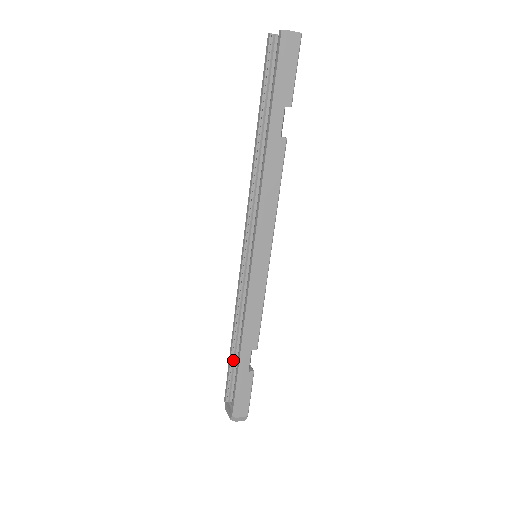
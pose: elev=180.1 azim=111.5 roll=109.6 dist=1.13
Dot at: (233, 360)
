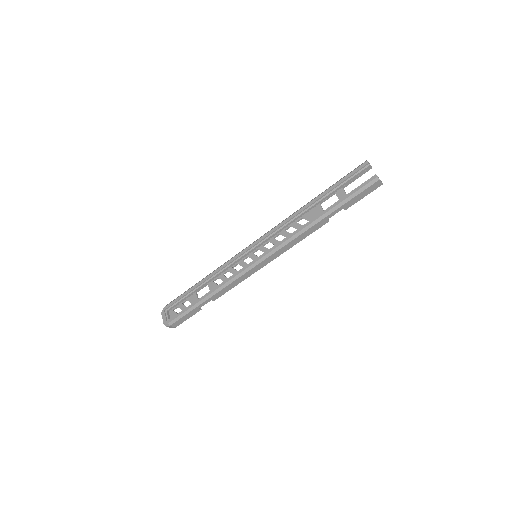
Dot at: (189, 292)
